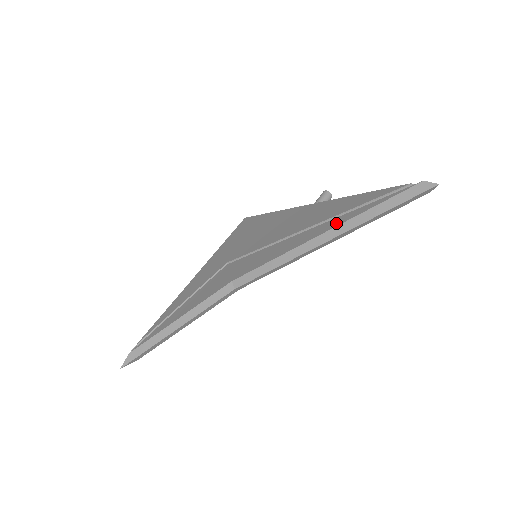
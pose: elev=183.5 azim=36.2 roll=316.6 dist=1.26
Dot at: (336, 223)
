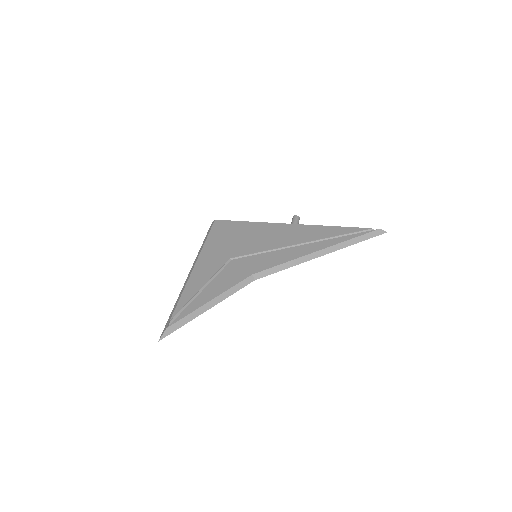
Dot at: (329, 244)
